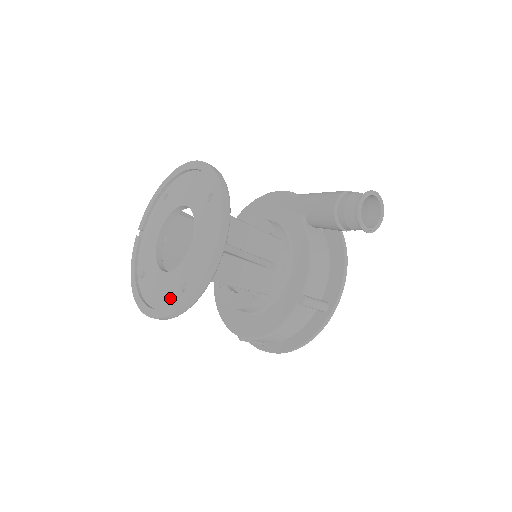
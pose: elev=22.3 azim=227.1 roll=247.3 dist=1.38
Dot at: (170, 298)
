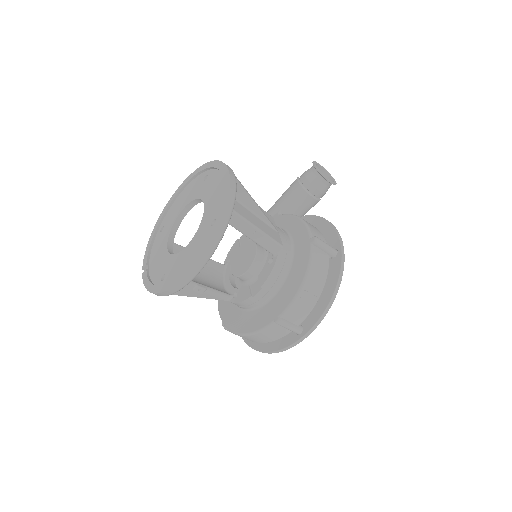
Dot at: (203, 243)
